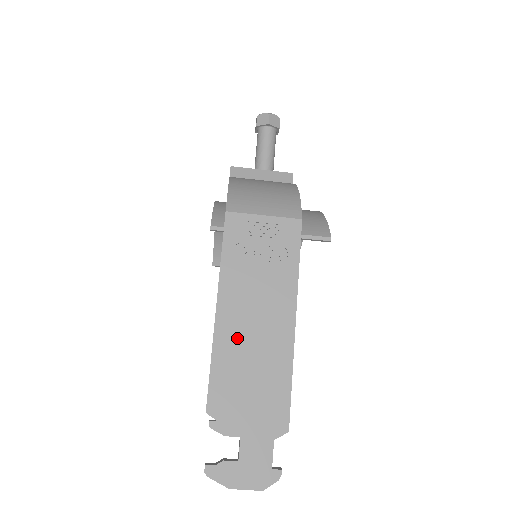
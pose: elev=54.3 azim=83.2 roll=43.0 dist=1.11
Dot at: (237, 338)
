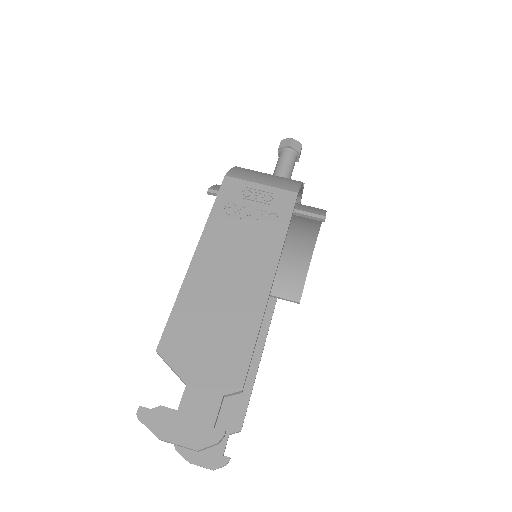
Dot at: (208, 285)
